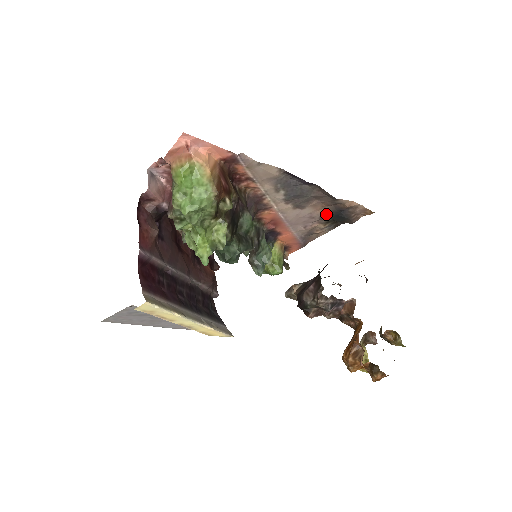
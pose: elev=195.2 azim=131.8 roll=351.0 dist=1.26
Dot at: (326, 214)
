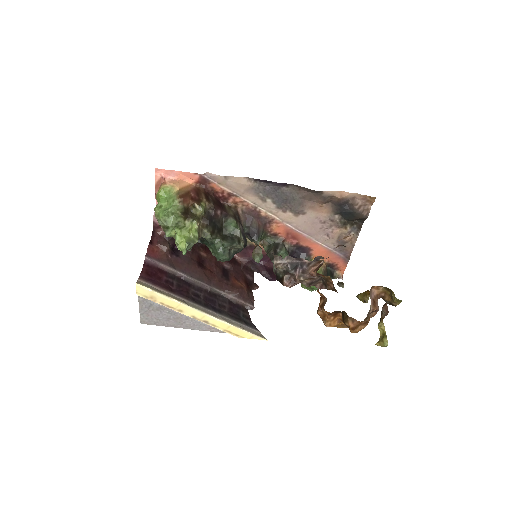
Dot at: (335, 215)
